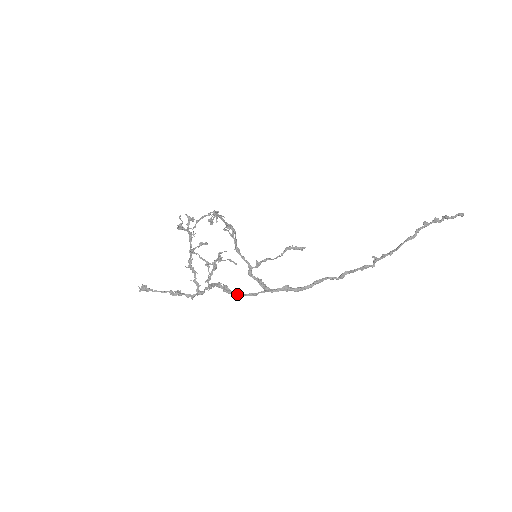
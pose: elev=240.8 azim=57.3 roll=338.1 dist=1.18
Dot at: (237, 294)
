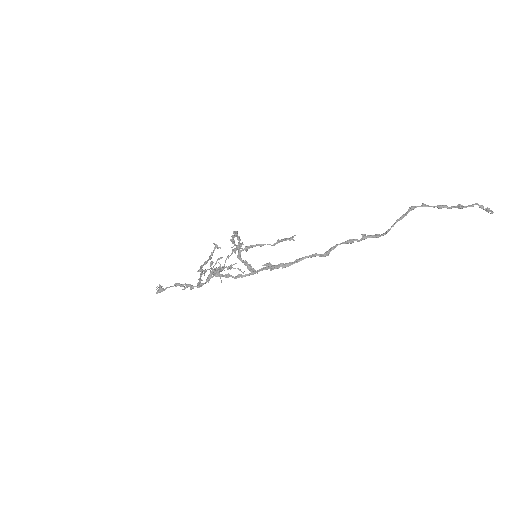
Dot at: (225, 275)
